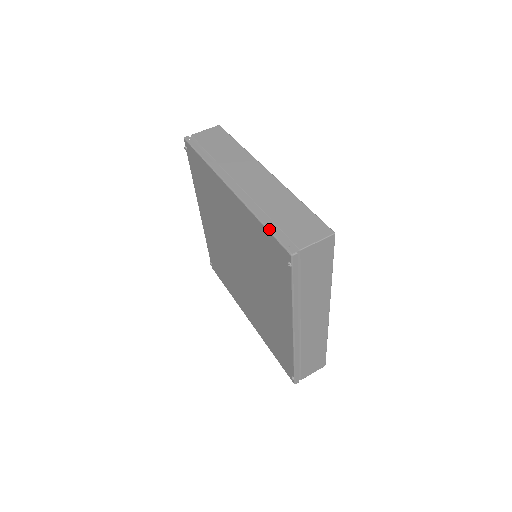
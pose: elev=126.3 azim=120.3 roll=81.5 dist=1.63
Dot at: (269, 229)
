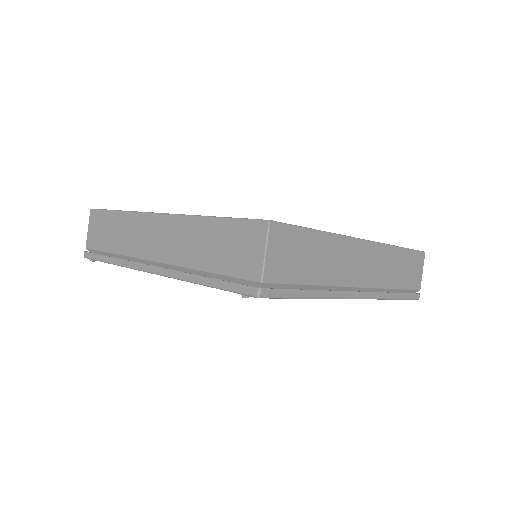
Dot at: (403, 299)
